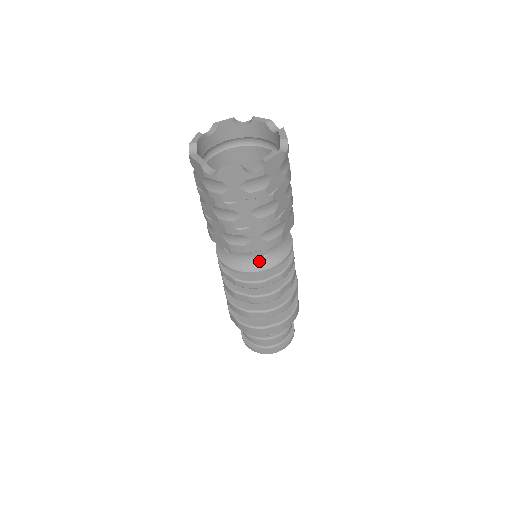
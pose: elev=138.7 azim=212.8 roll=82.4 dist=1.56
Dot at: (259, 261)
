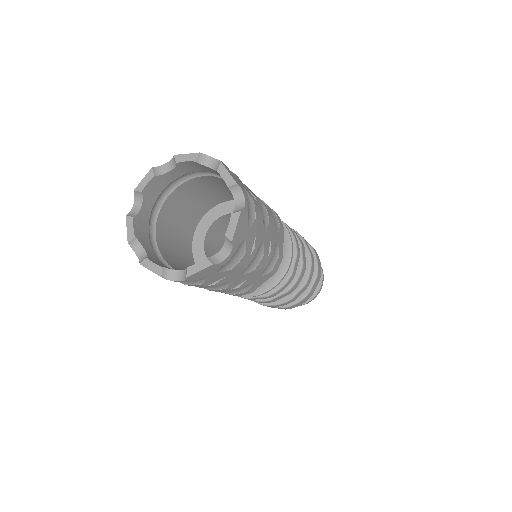
Dot at: occluded
